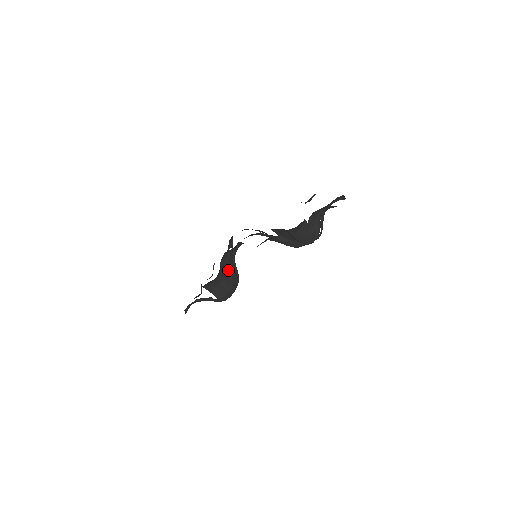
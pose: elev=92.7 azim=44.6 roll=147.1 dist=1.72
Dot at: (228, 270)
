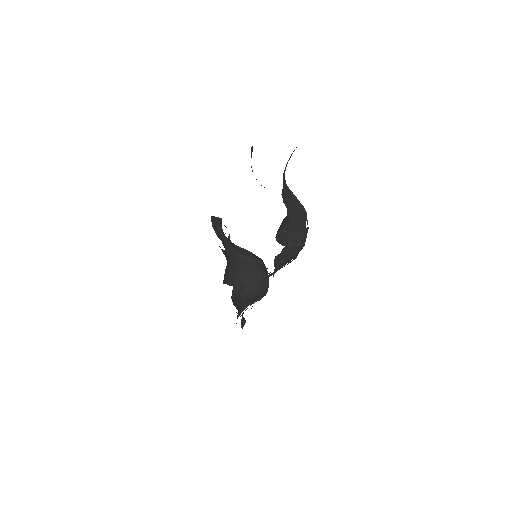
Dot at: (243, 278)
